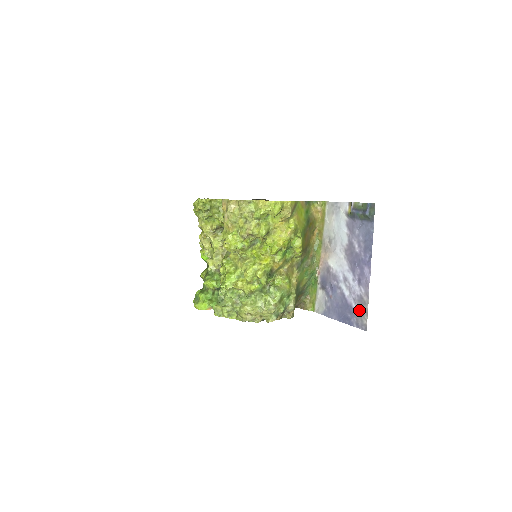
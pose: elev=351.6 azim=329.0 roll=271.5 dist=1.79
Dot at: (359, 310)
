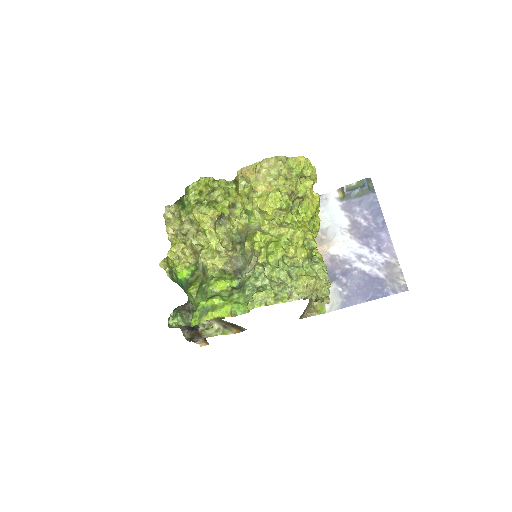
Dot at: (390, 275)
